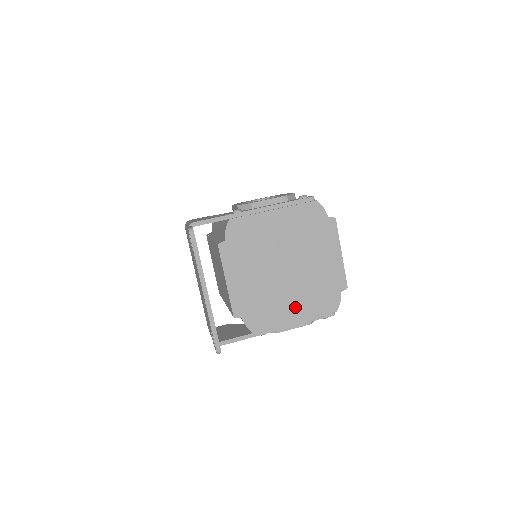
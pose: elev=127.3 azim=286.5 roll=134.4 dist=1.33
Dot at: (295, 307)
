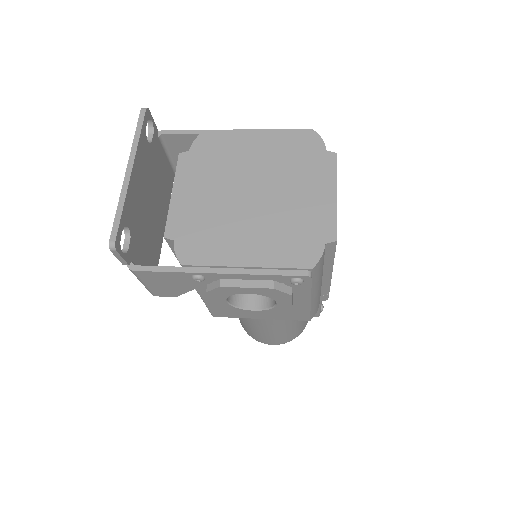
Dot at: (251, 246)
